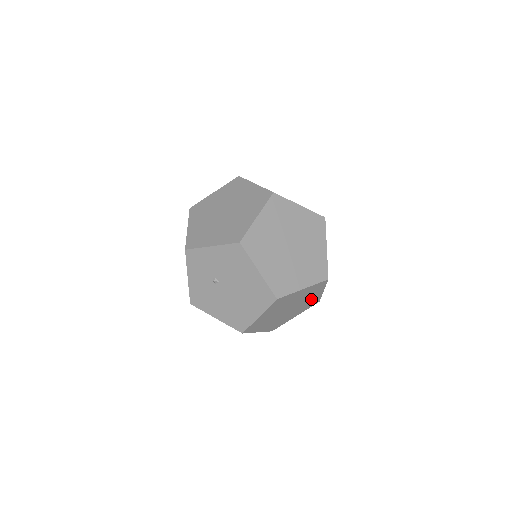
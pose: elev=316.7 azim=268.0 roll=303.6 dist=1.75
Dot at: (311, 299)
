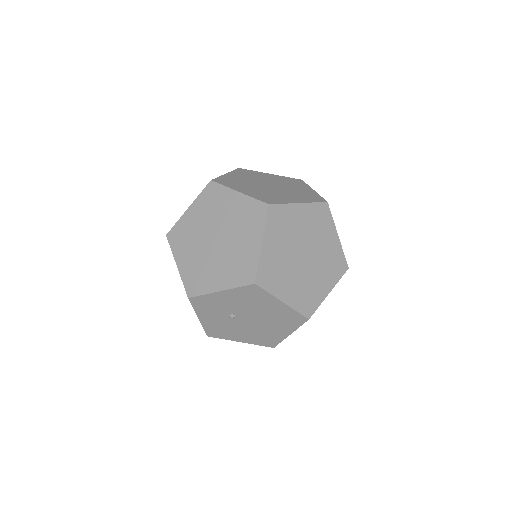
Dot at: occluded
